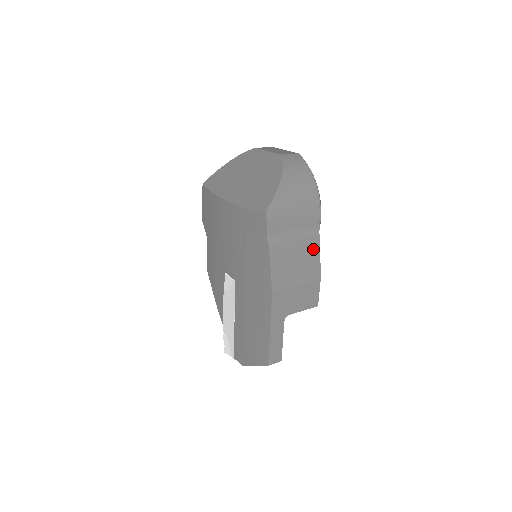
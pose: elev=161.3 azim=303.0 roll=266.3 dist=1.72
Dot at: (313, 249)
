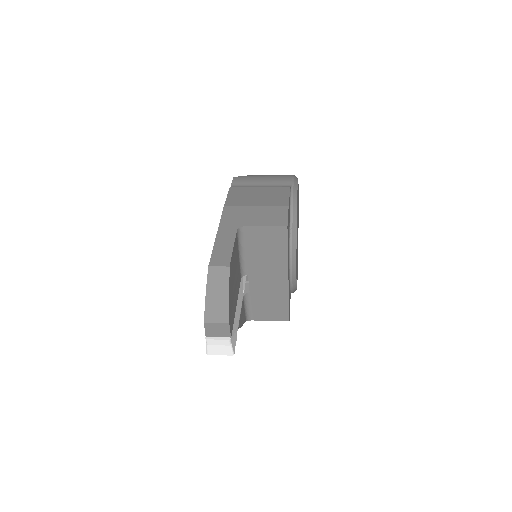
Dot at: (281, 192)
